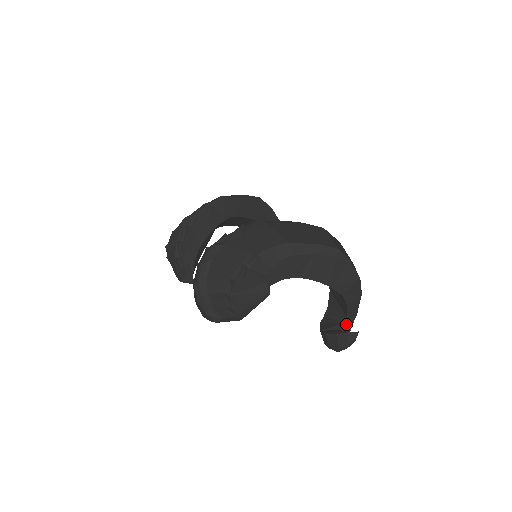
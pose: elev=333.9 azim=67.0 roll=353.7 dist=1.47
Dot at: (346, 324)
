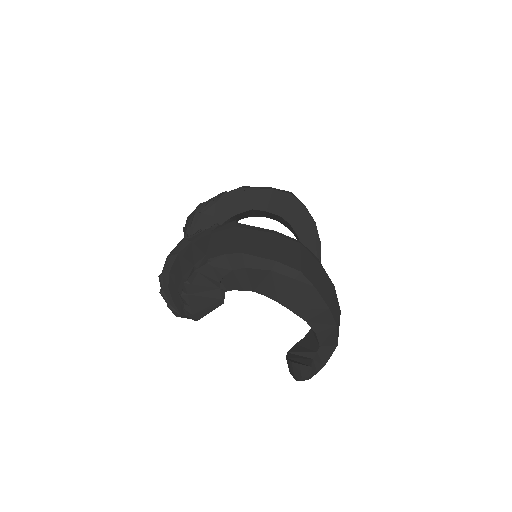
Dot at: (319, 353)
